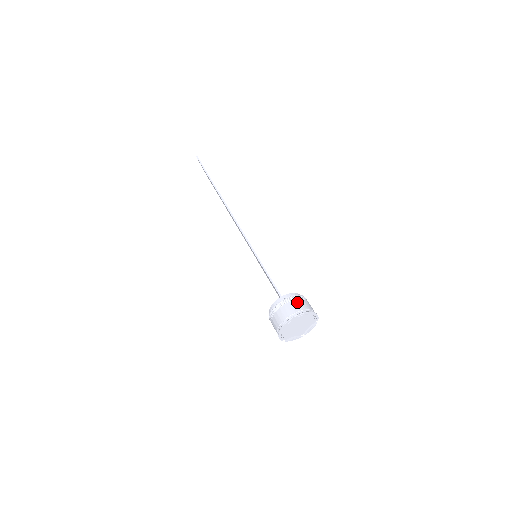
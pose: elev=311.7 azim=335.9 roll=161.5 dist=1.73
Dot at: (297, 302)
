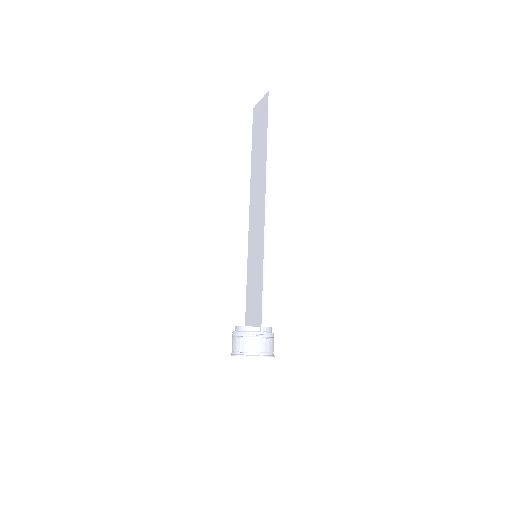
Dot at: (271, 342)
